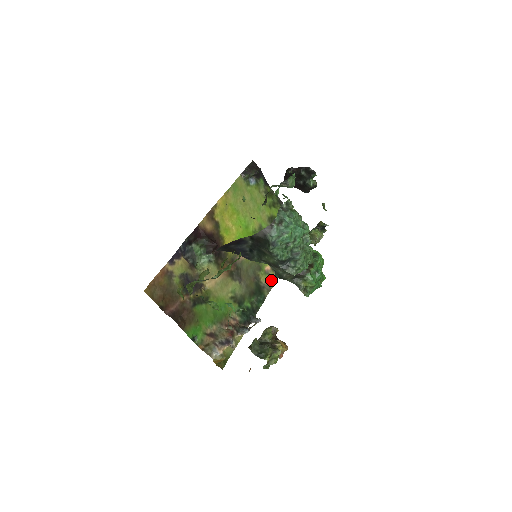
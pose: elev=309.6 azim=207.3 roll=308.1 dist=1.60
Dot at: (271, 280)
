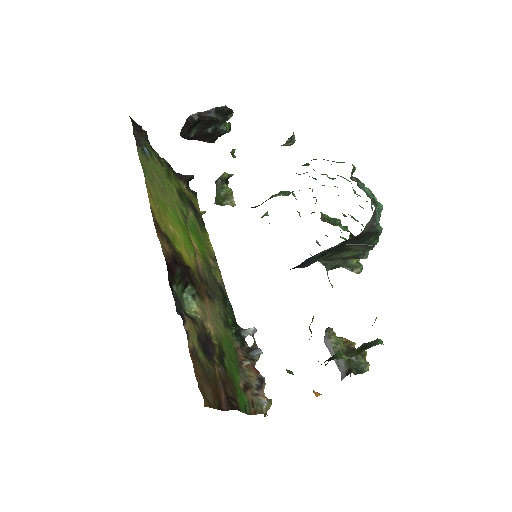
Dot at: (219, 274)
